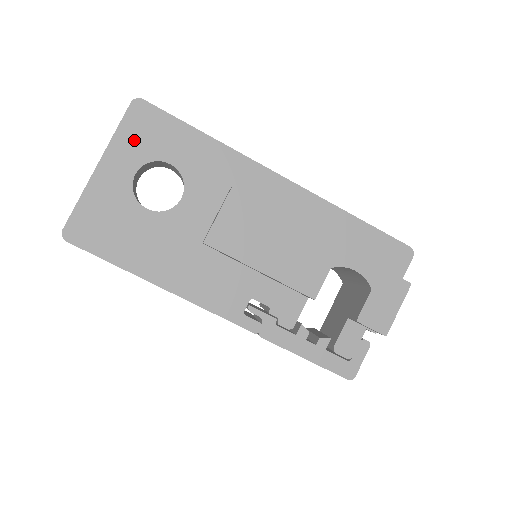
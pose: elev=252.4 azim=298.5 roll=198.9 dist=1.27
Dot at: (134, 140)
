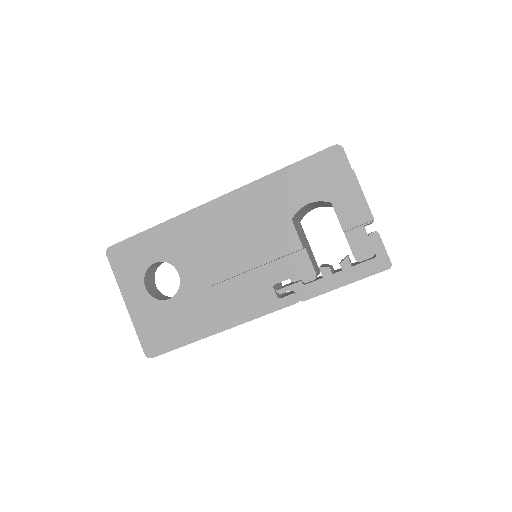
Dot at: (127, 272)
